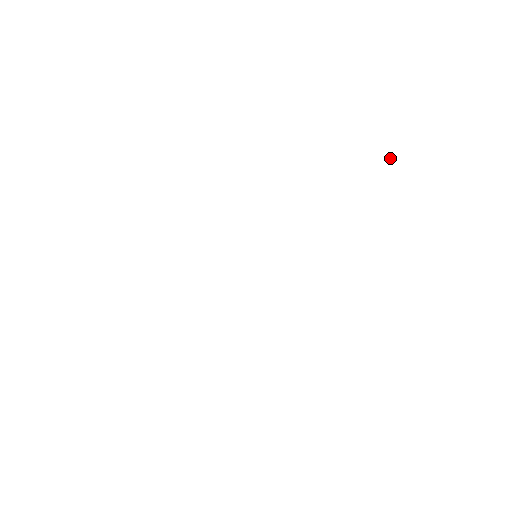
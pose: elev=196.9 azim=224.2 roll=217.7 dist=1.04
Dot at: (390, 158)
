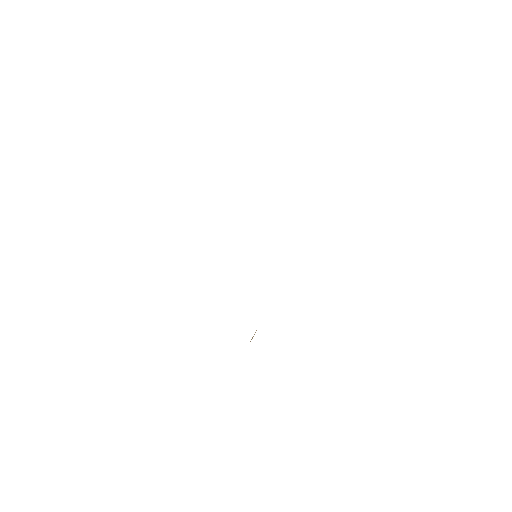
Dot at: occluded
